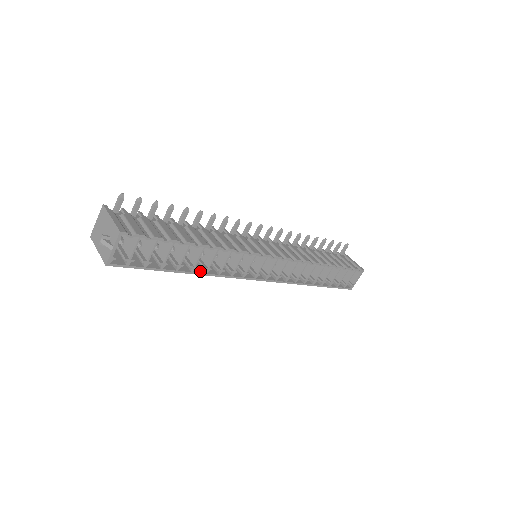
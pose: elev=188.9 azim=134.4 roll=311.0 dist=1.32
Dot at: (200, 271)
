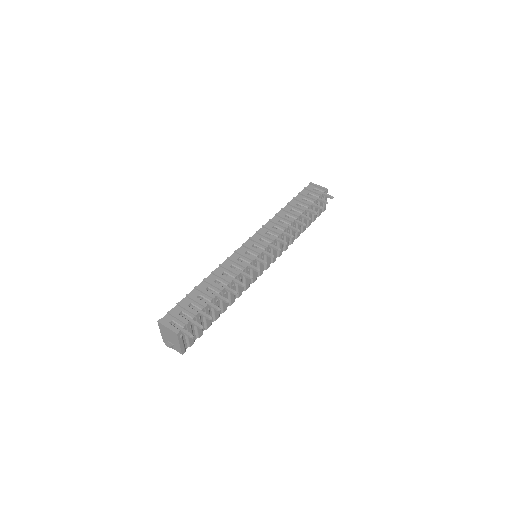
Dot at: occluded
